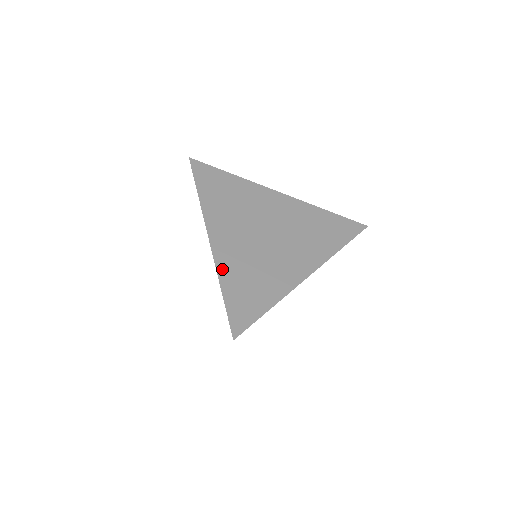
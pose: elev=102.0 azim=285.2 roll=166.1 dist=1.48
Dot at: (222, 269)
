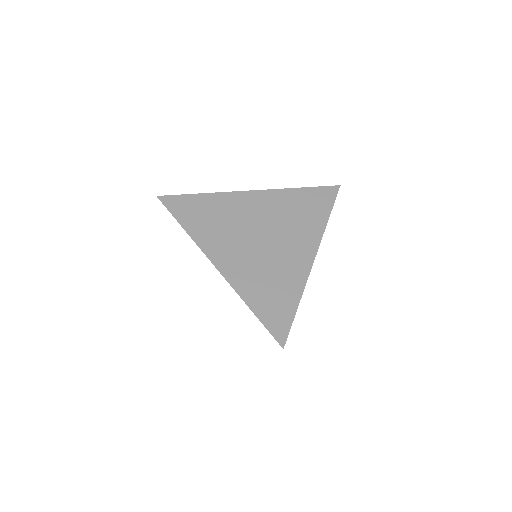
Dot at: (242, 290)
